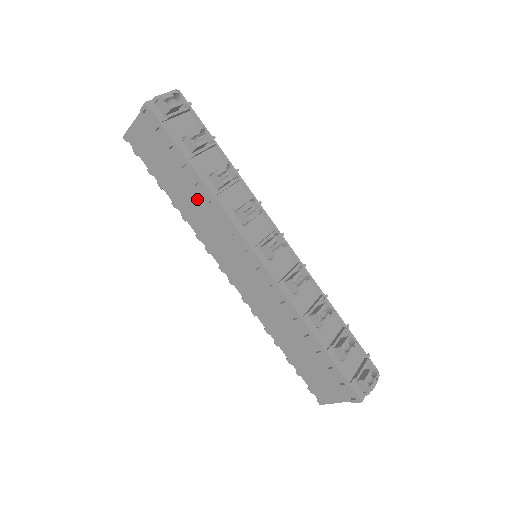
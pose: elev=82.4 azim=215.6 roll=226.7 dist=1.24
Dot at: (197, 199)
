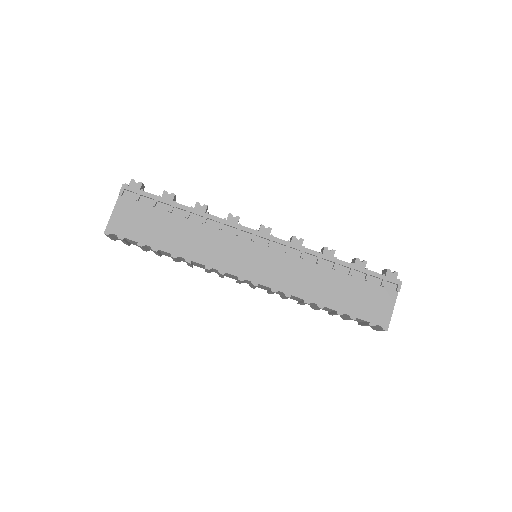
Dot at: (193, 231)
